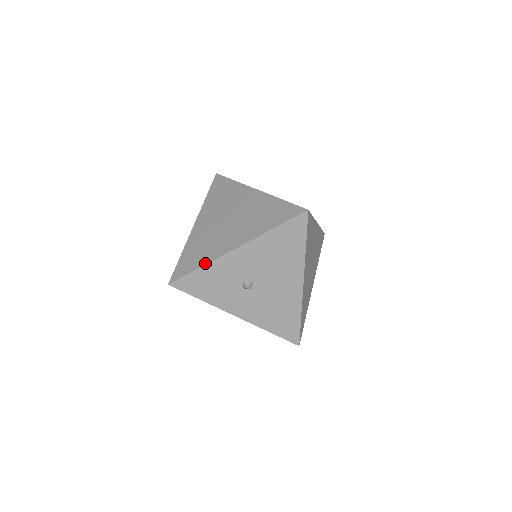
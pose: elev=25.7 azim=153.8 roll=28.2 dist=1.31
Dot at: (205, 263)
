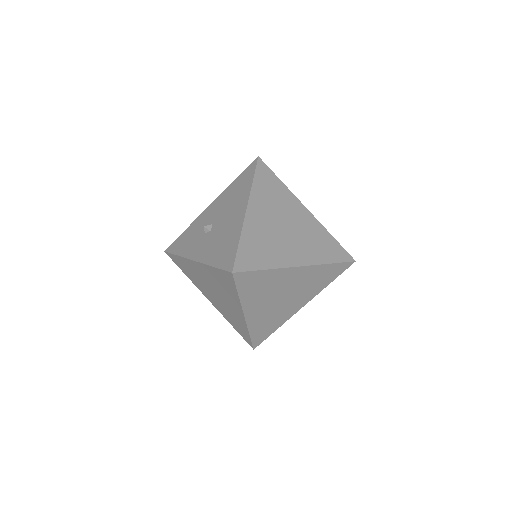
Dot at: (190, 226)
